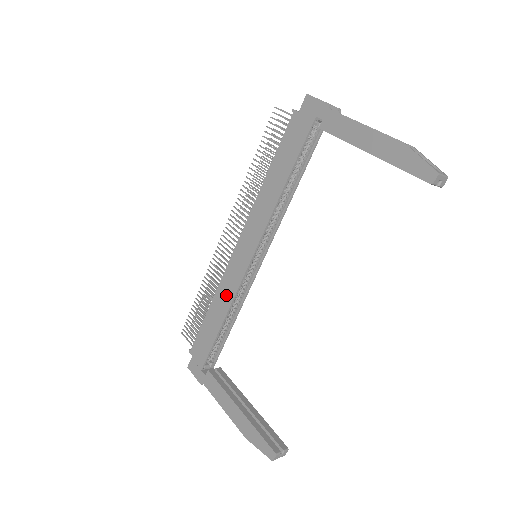
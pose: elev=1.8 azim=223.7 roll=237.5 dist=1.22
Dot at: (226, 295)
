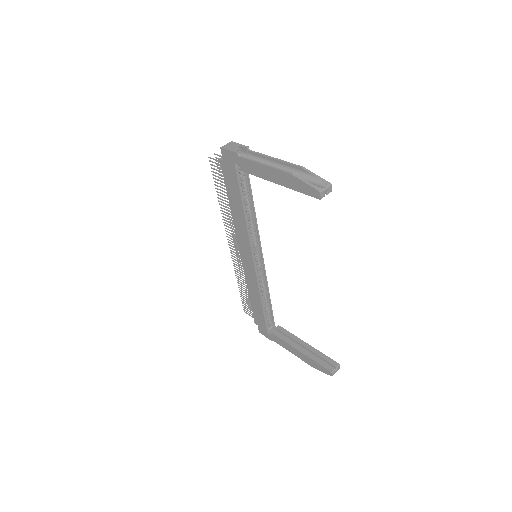
Dot at: (253, 286)
